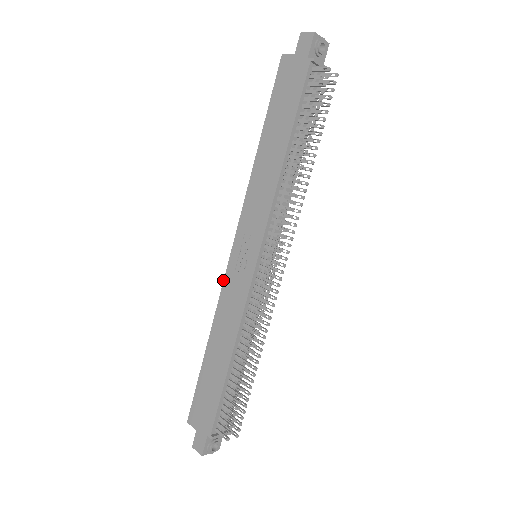
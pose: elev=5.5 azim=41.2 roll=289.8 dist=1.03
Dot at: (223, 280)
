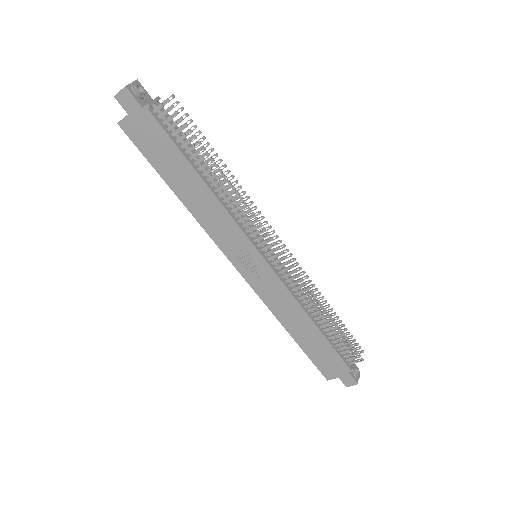
Dot at: occluded
